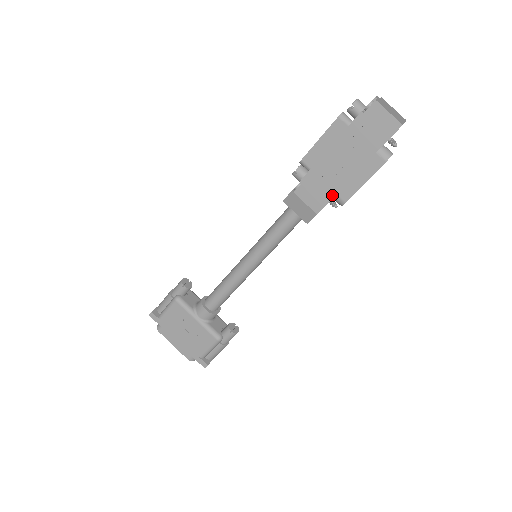
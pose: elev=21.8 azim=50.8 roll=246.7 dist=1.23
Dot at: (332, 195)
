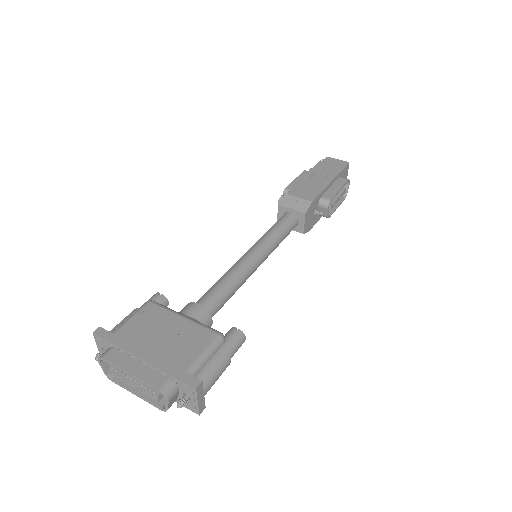
Dot at: (320, 191)
